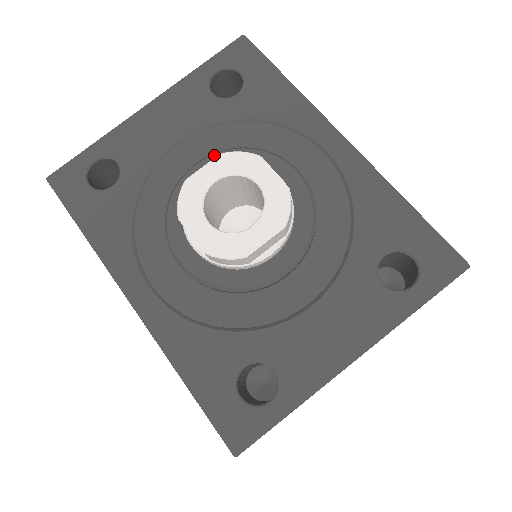
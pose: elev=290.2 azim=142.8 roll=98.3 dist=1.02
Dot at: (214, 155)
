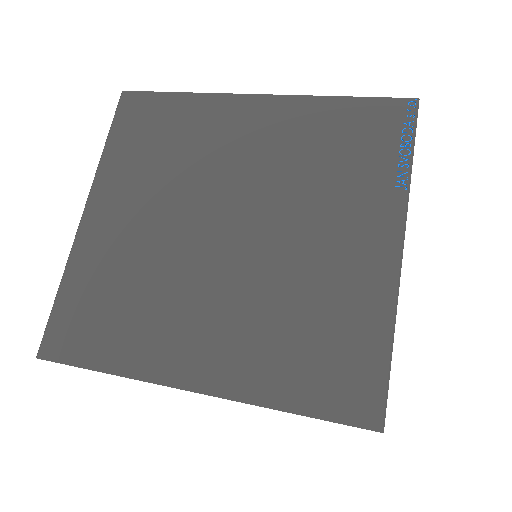
Dot at: occluded
